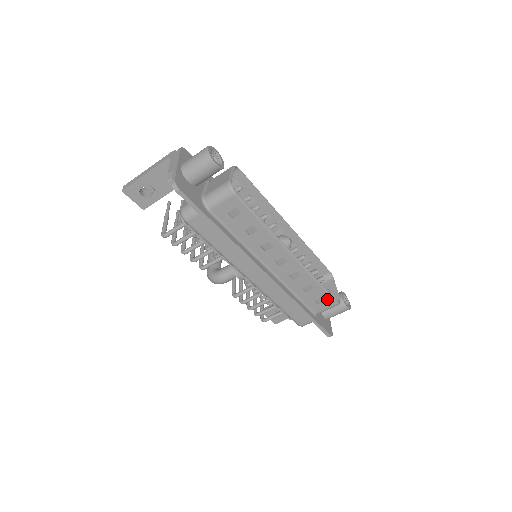
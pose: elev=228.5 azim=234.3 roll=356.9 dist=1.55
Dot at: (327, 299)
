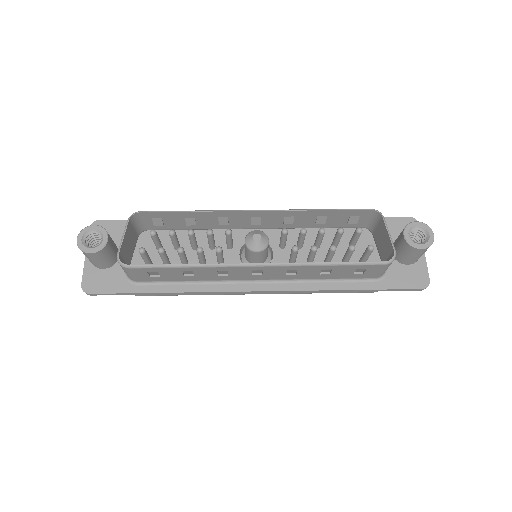
Dot at: (365, 267)
